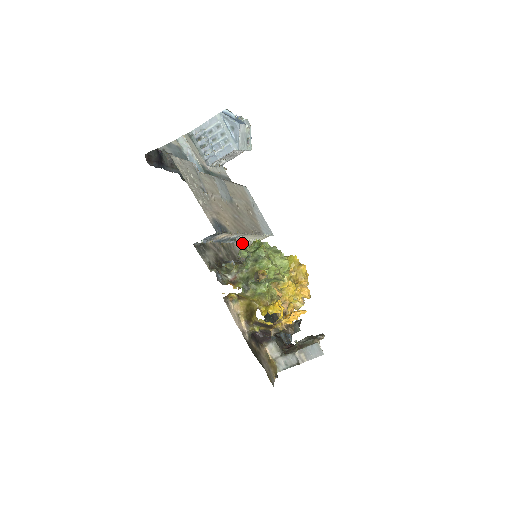
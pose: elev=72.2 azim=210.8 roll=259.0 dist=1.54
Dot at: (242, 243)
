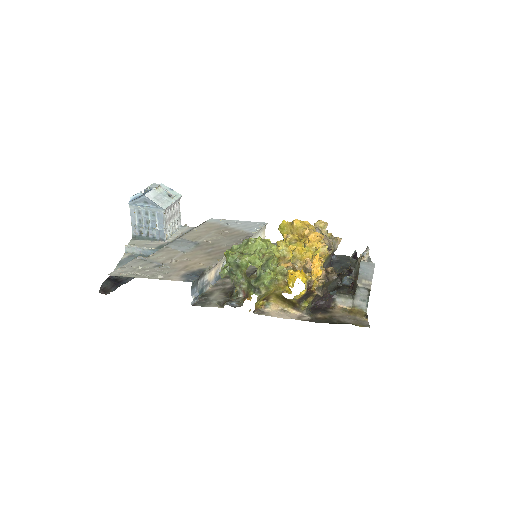
Dot at: occluded
